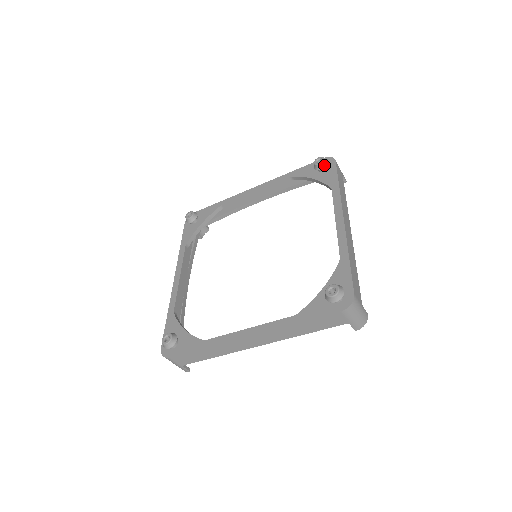
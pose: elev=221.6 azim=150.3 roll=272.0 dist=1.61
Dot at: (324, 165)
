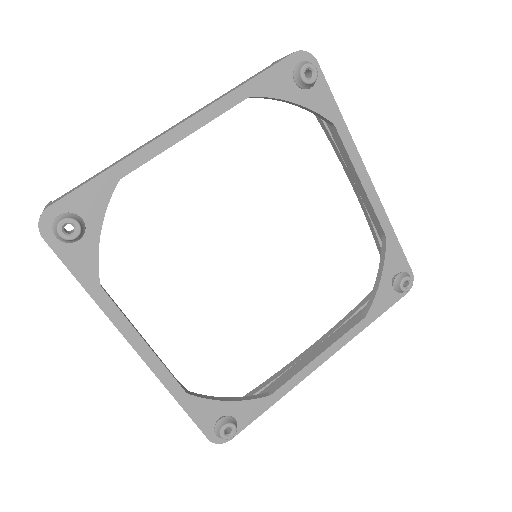
Dot at: (400, 292)
